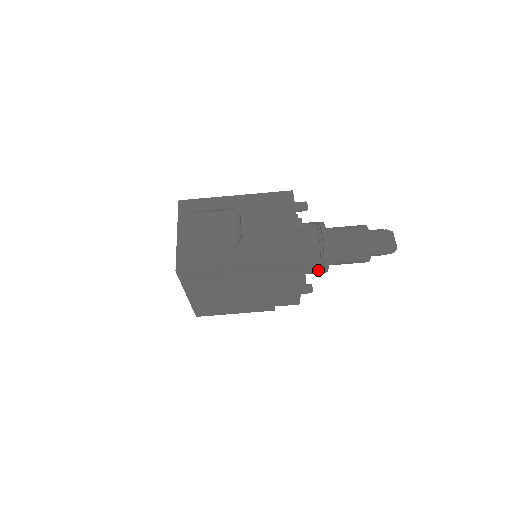
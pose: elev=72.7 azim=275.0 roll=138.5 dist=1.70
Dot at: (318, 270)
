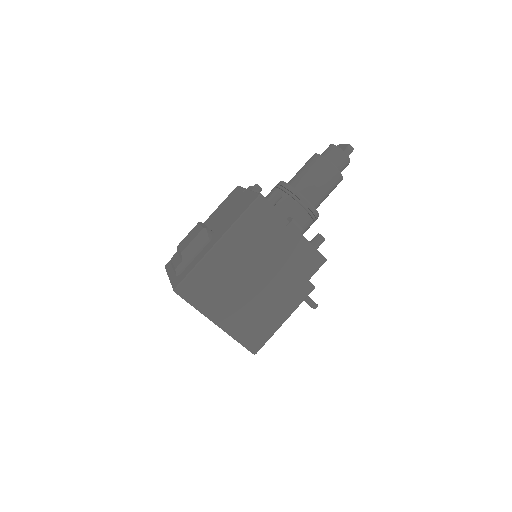
Dot at: (303, 211)
